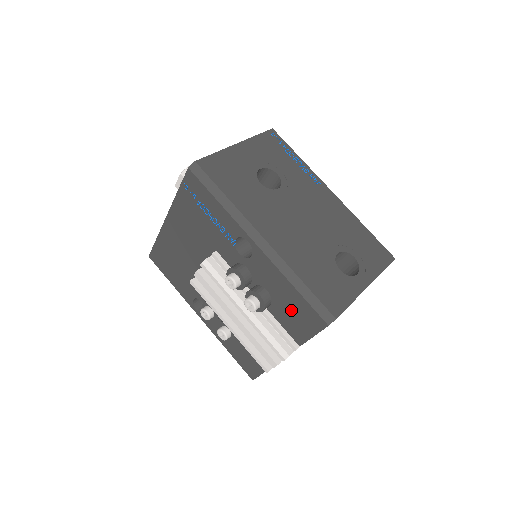
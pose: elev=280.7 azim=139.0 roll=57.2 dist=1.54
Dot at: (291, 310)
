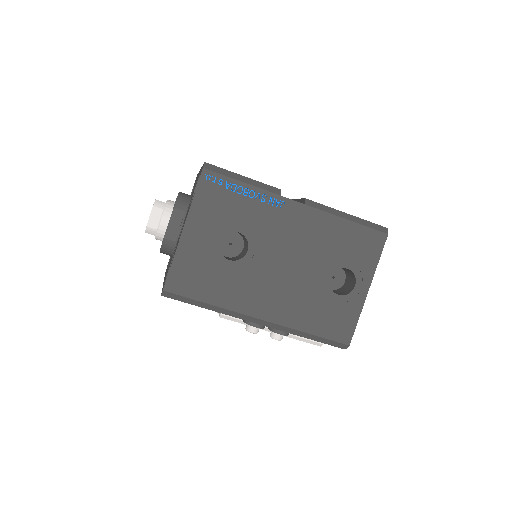
Dot at: occluded
